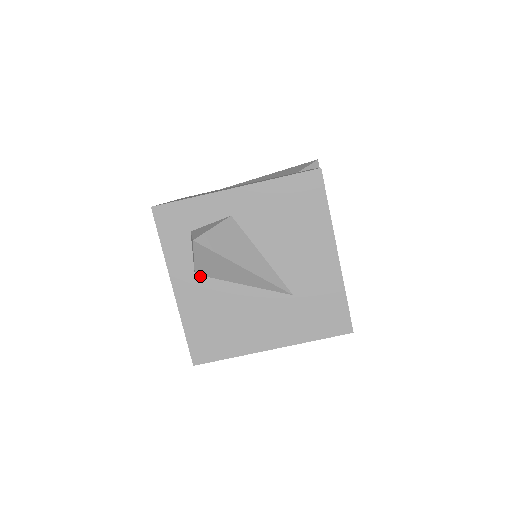
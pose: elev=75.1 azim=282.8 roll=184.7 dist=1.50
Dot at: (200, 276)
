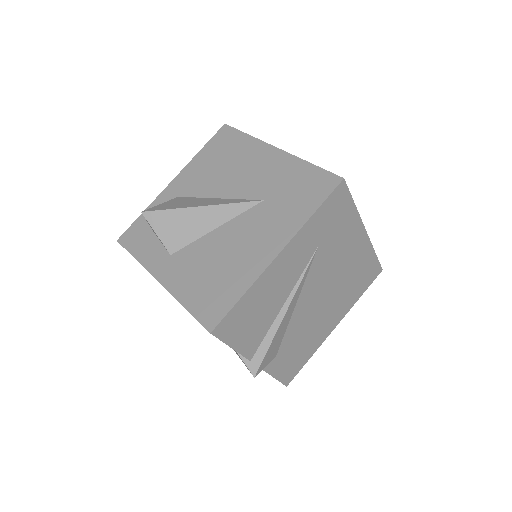
Dot at: (176, 253)
